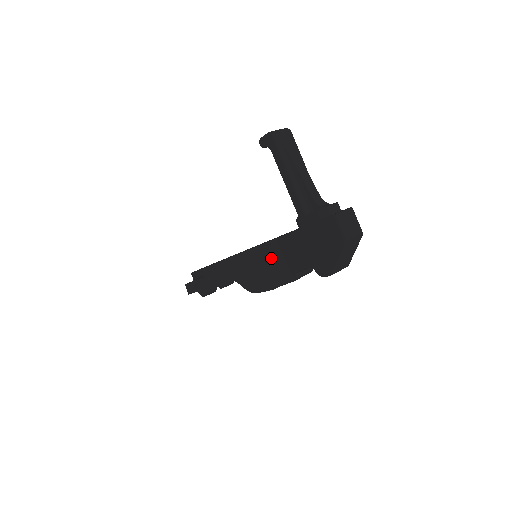
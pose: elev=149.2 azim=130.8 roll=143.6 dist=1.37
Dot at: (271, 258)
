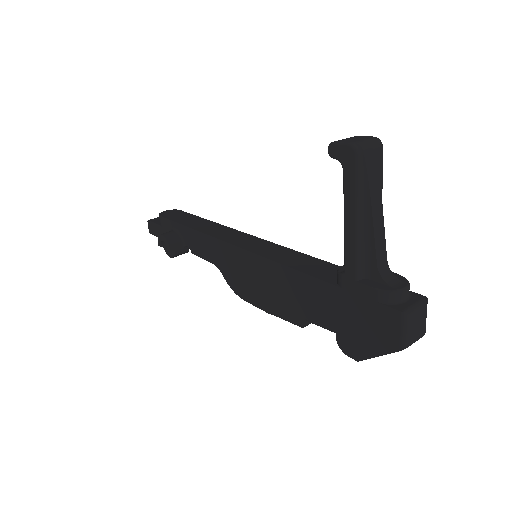
Dot at: (279, 284)
